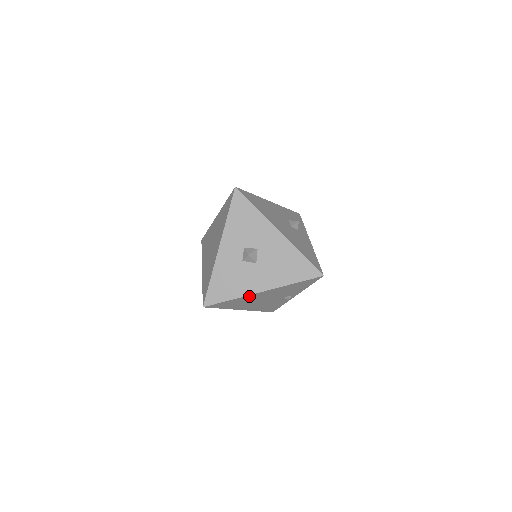
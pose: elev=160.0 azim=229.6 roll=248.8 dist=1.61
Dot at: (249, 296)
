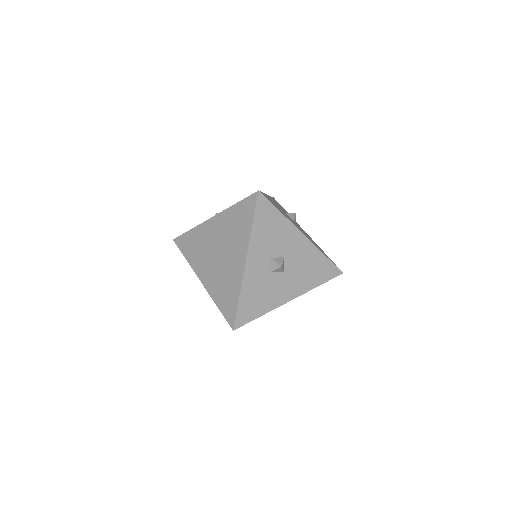
Dot at: (276, 307)
